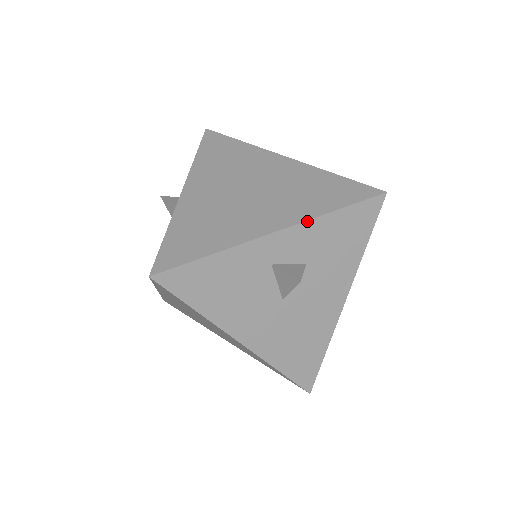
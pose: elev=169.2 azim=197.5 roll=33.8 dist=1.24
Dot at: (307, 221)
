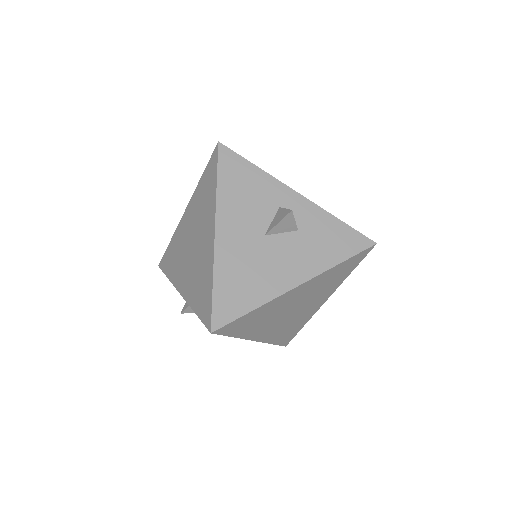
Dot at: (320, 207)
